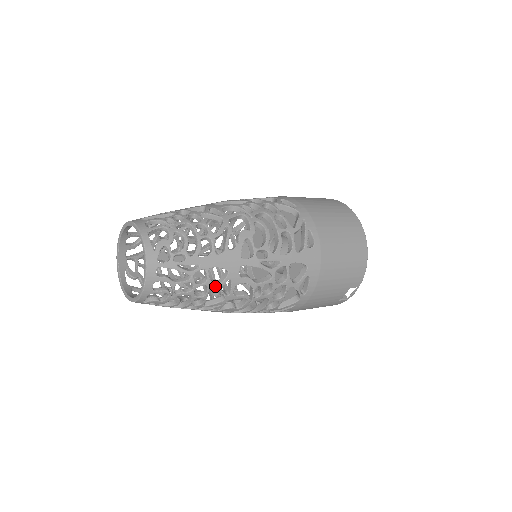
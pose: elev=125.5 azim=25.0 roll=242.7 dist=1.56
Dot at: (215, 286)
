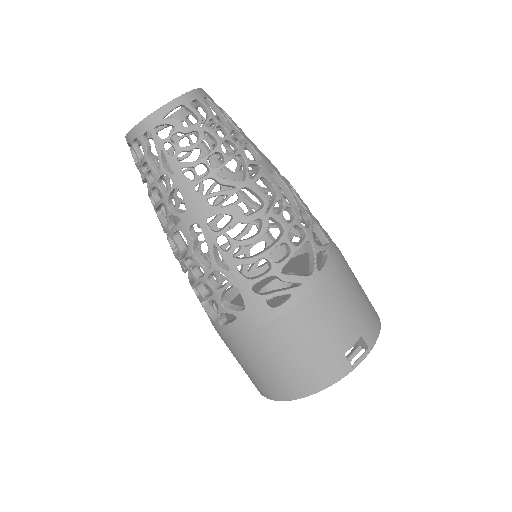
Dot at: (245, 156)
